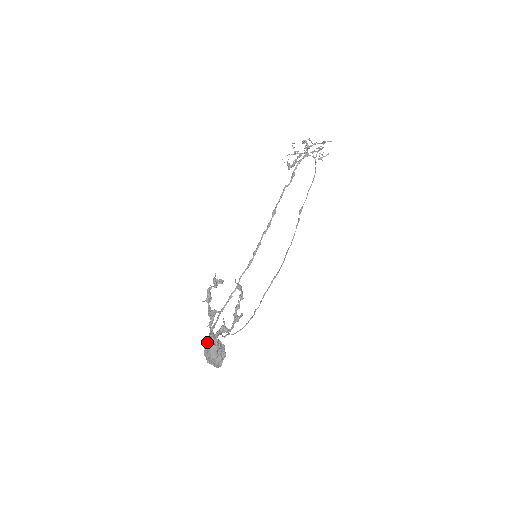
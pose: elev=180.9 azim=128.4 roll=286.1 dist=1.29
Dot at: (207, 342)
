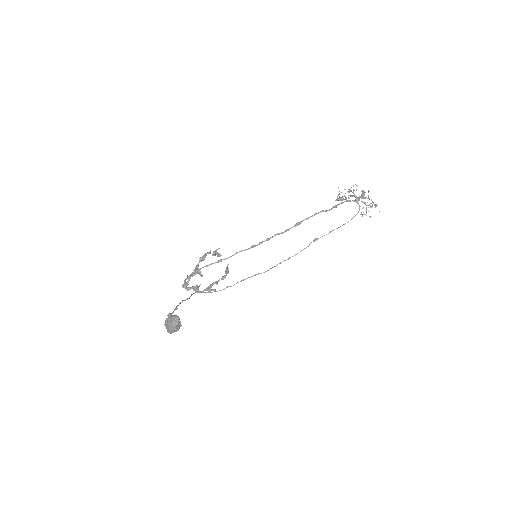
Dot at: (172, 318)
